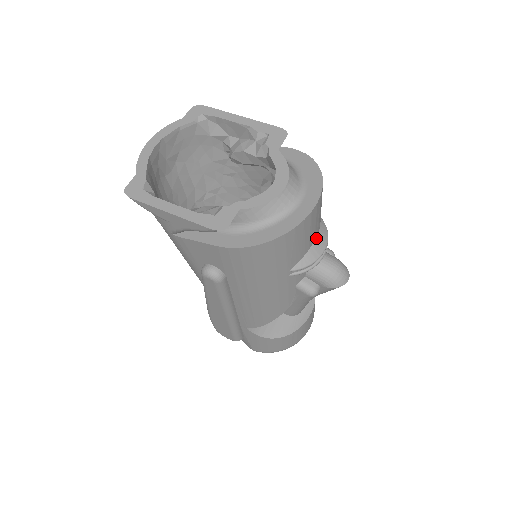
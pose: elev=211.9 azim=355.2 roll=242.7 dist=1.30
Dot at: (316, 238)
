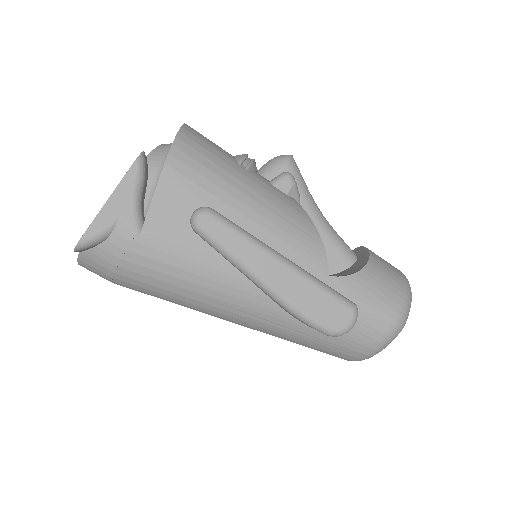
Dot at: occluded
